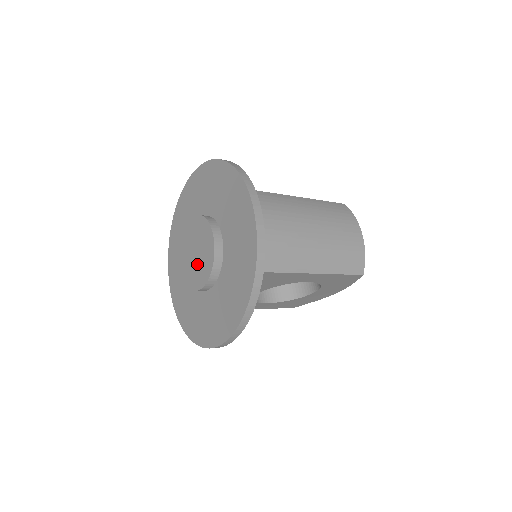
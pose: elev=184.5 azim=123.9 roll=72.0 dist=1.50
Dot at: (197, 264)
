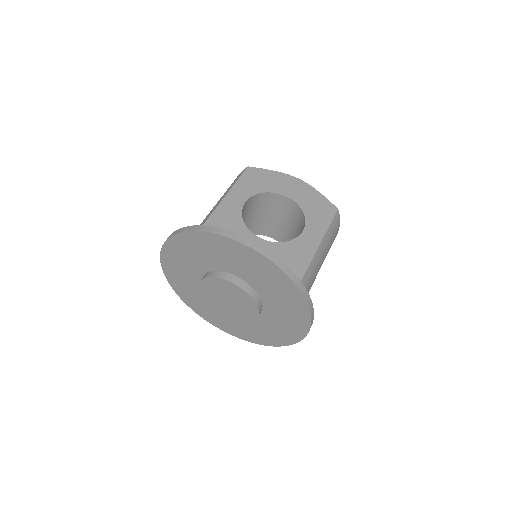
Dot at: (226, 306)
